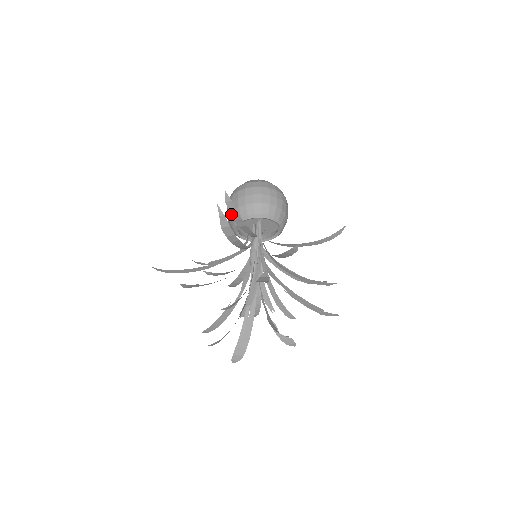
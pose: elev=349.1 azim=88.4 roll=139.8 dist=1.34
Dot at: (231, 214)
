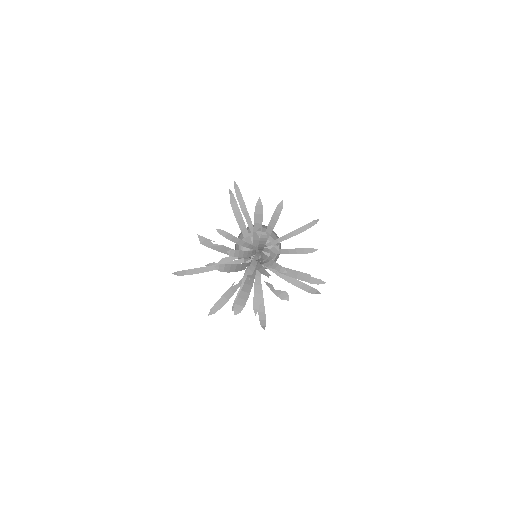
Dot at: (238, 198)
